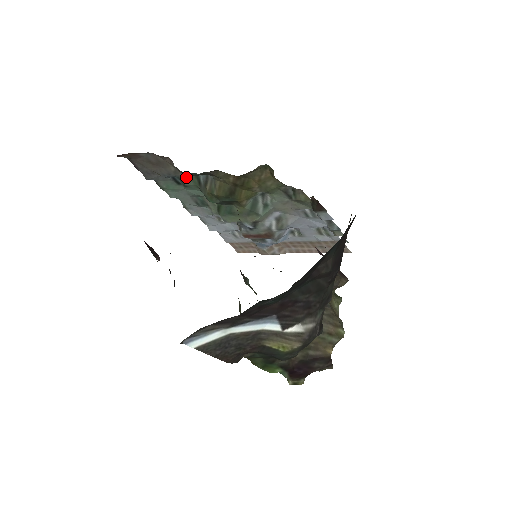
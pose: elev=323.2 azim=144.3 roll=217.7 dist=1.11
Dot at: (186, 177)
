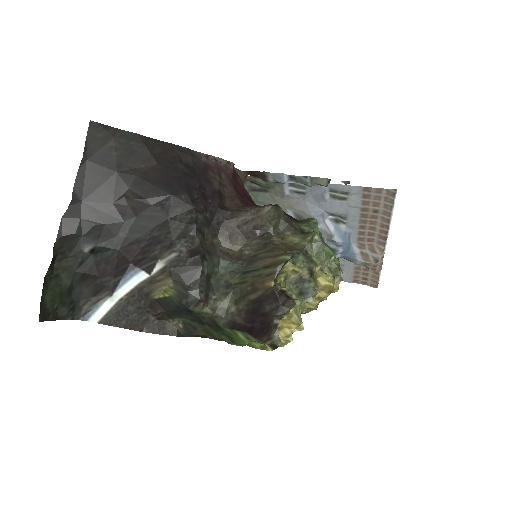
Dot at: occluded
